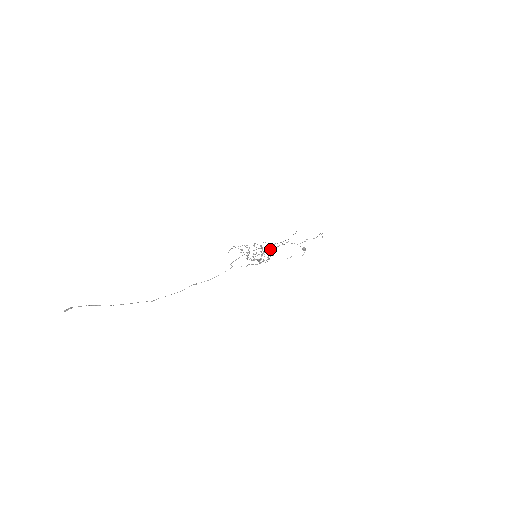
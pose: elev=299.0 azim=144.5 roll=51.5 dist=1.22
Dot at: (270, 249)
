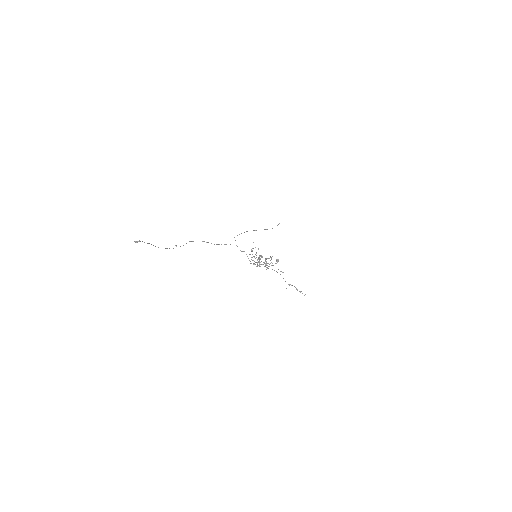
Dot at: (269, 266)
